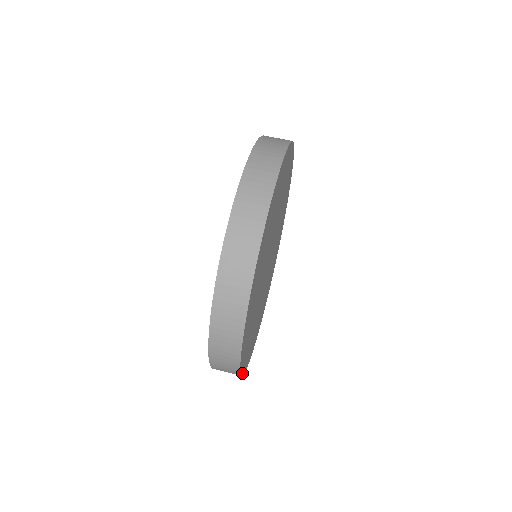
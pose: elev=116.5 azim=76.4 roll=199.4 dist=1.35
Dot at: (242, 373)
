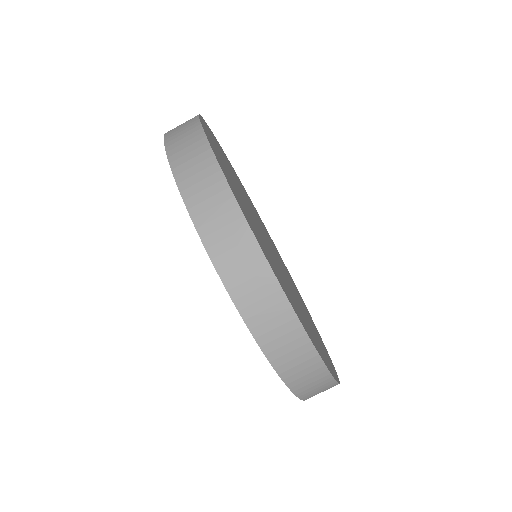
Dot at: (336, 373)
